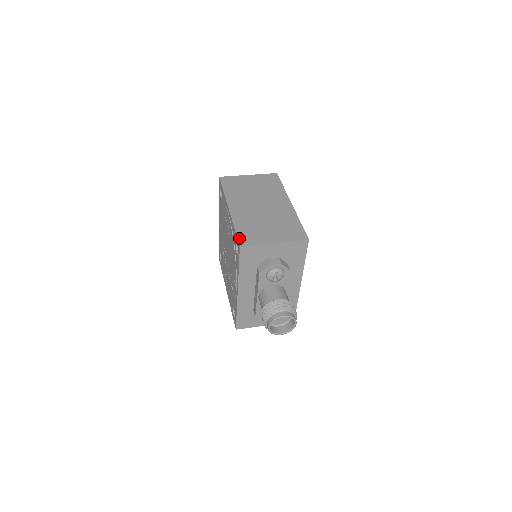
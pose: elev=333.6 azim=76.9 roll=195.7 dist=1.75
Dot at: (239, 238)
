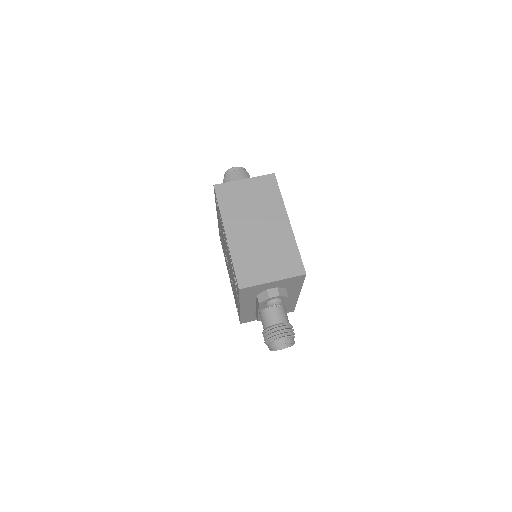
Dot at: (238, 278)
